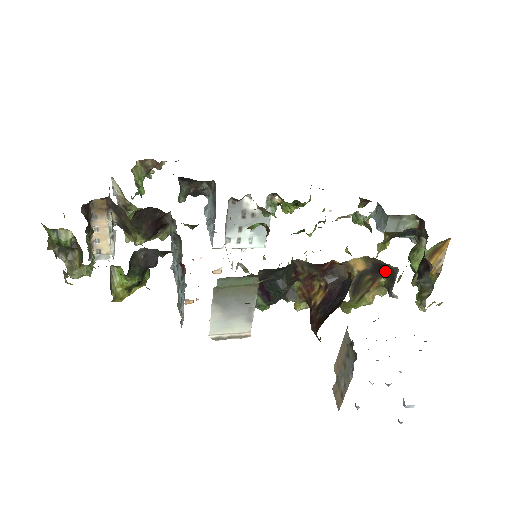
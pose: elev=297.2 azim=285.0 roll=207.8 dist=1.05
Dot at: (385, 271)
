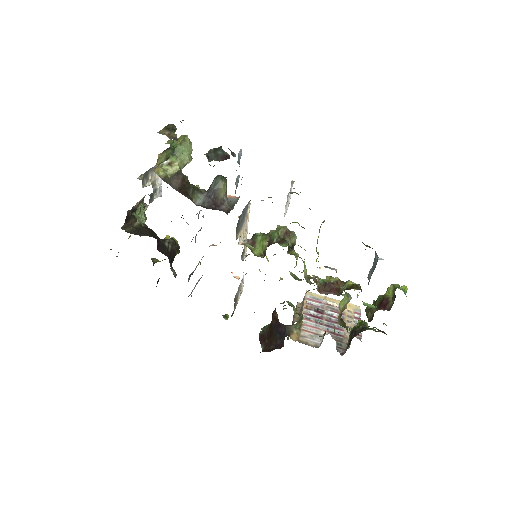
Dot at: occluded
